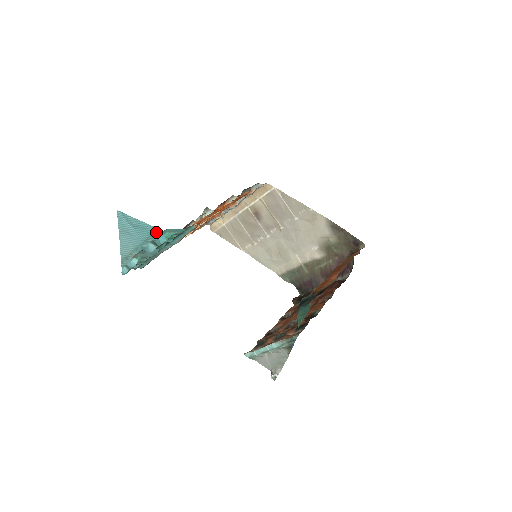
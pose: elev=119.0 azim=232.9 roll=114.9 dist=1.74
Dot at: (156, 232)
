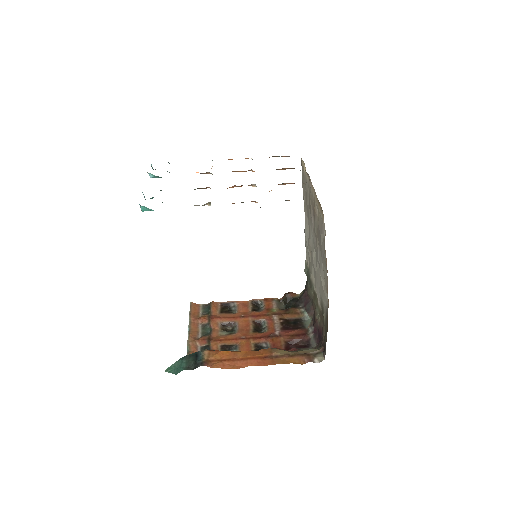
Dot at: occluded
